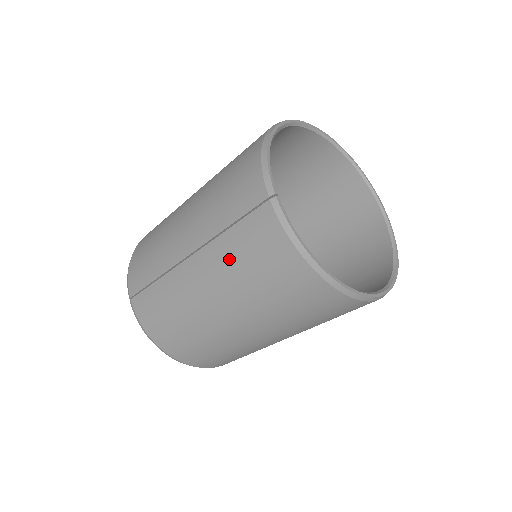
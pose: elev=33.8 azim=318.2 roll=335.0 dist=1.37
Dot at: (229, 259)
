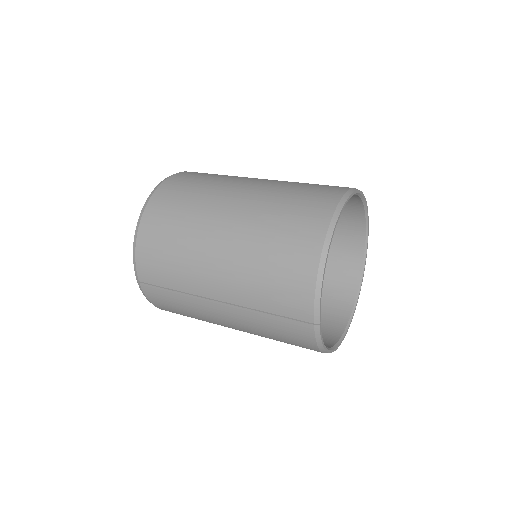
Dot at: (259, 325)
